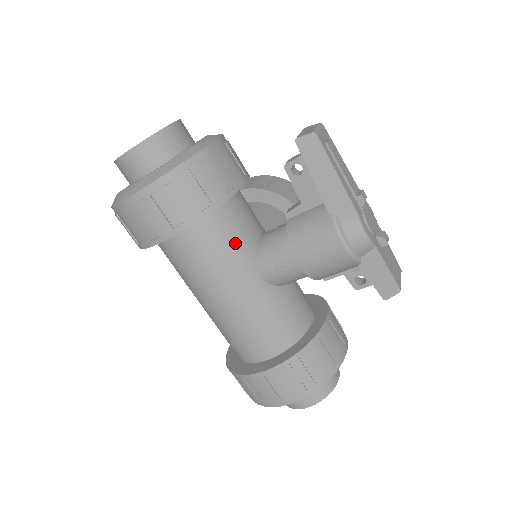
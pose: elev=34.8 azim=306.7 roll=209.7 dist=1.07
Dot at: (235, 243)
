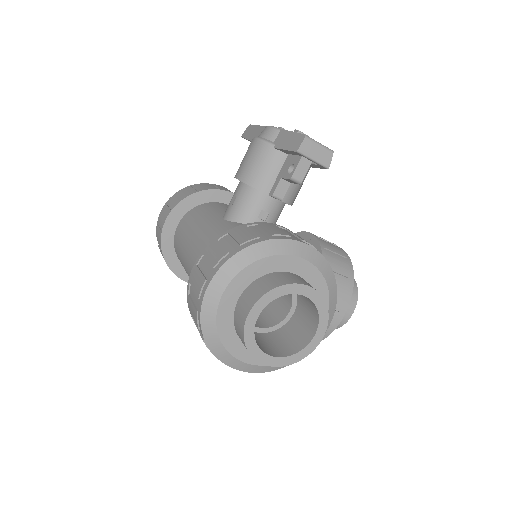
Dot at: (212, 211)
